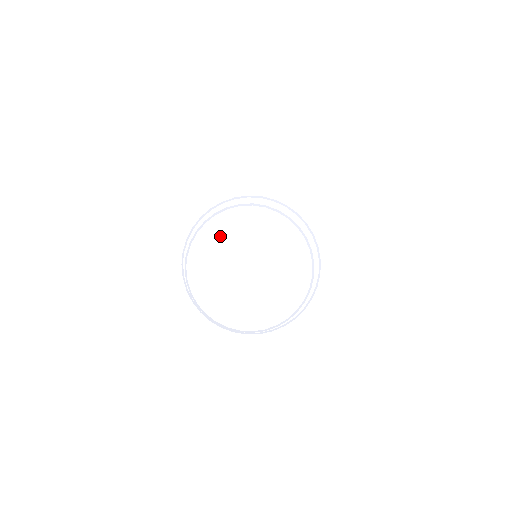
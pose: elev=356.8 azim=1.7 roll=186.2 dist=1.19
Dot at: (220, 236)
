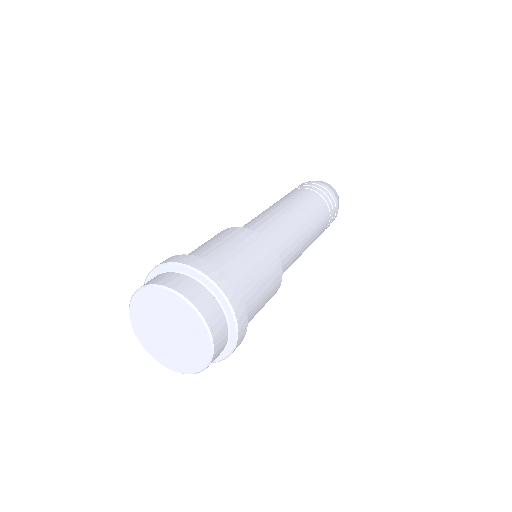
Dot at: (141, 313)
